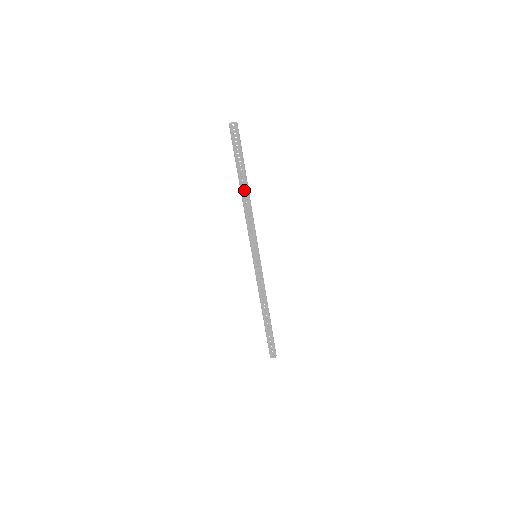
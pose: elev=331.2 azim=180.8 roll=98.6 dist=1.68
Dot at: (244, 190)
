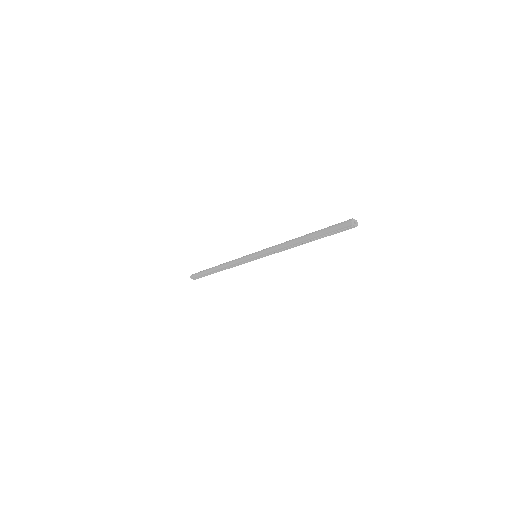
Dot at: (303, 242)
